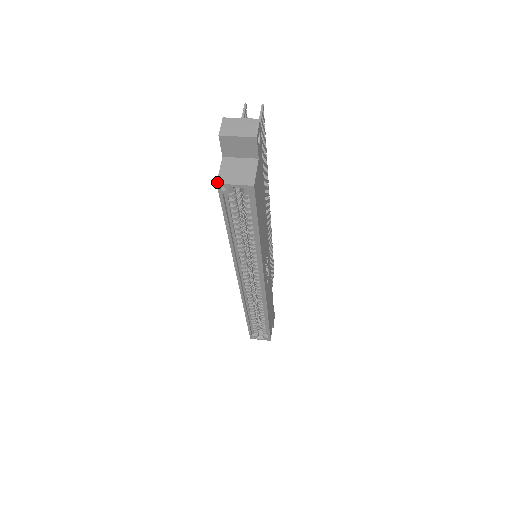
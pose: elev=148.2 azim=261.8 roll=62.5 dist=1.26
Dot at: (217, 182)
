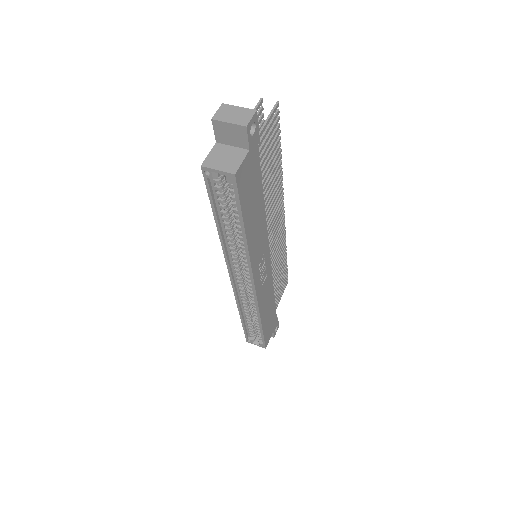
Dot at: (202, 165)
